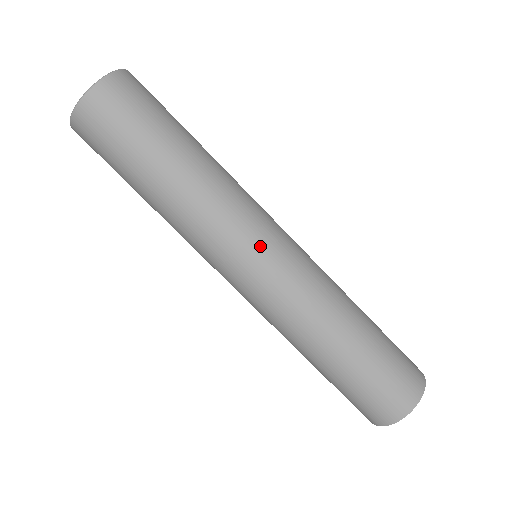
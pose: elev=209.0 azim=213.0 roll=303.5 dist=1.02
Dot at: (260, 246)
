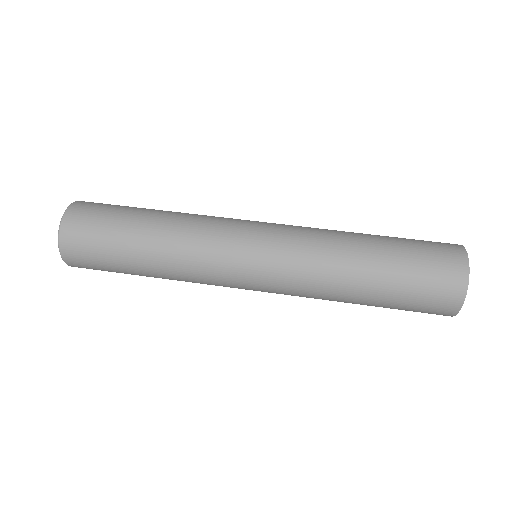
Dot at: (242, 283)
